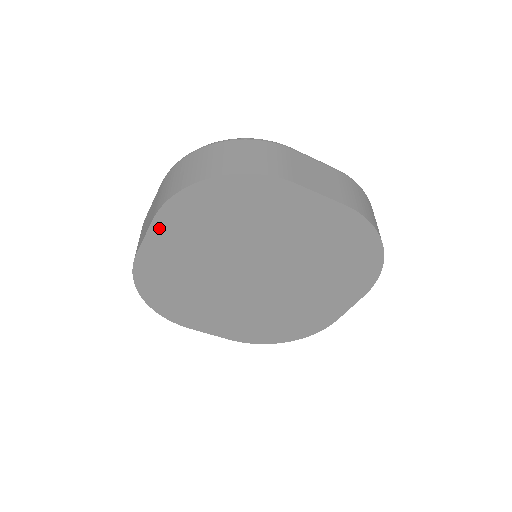
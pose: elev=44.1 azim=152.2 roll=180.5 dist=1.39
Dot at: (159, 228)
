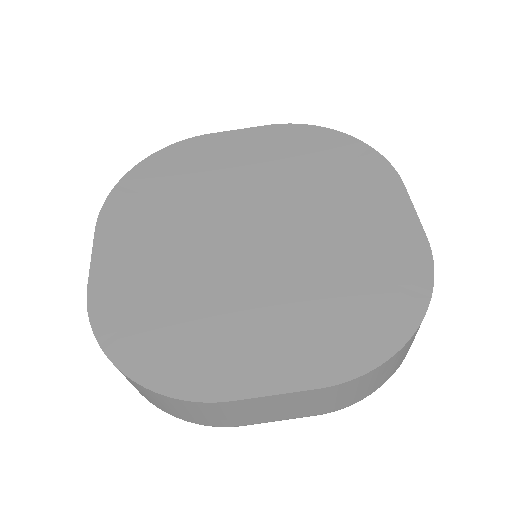
Dot at: (259, 133)
